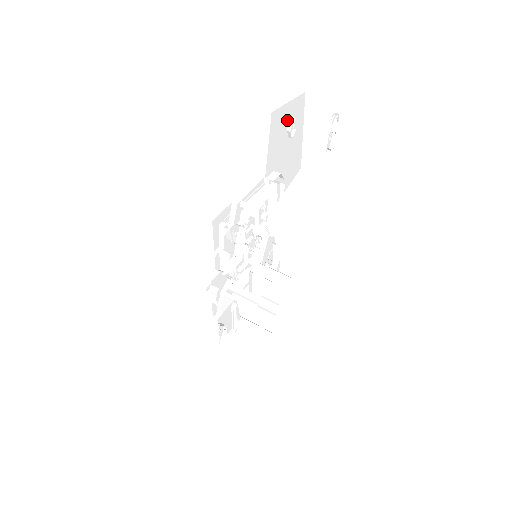
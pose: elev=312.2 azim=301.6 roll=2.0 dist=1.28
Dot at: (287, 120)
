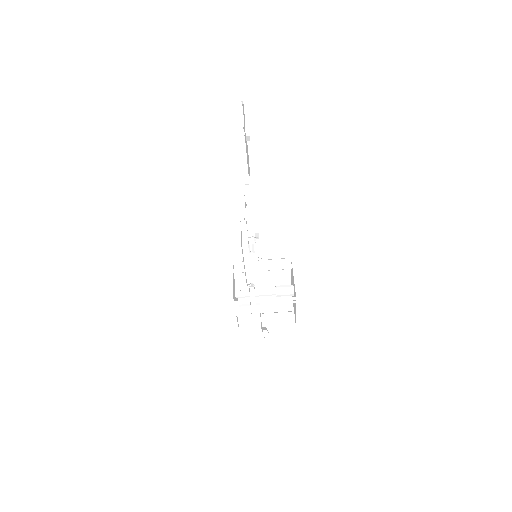
Dot at: occluded
